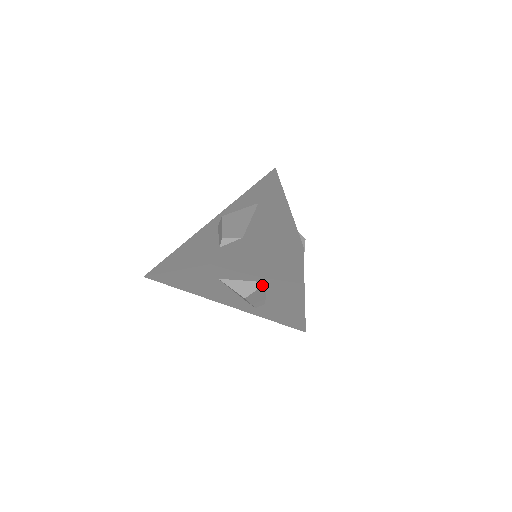
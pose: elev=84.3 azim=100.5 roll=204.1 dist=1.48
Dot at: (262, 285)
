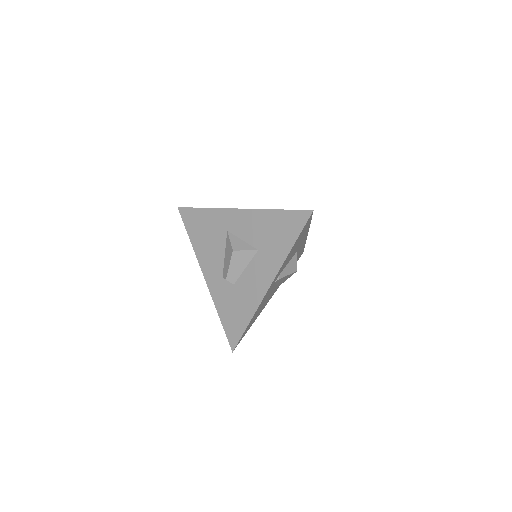
Dot at: (253, 250)
